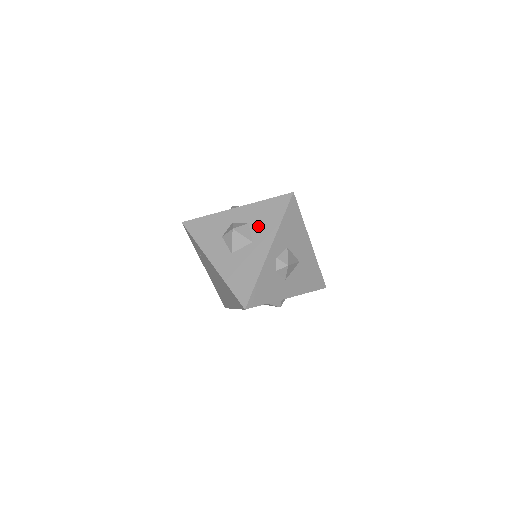
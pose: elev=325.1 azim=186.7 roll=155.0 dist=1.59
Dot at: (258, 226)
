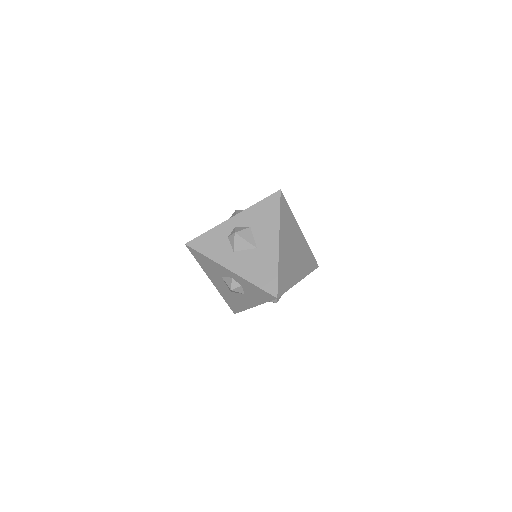
Dot at: occluded
